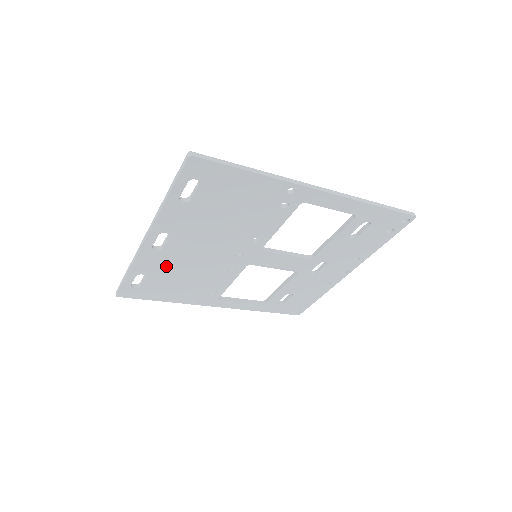
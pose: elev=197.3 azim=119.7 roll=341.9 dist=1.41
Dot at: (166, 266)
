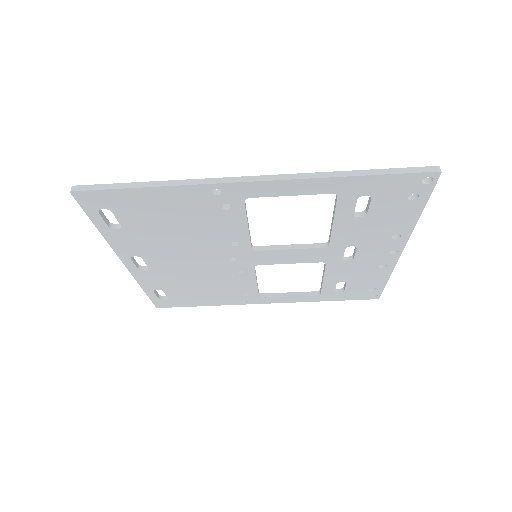
Dot at: (171, 280)
